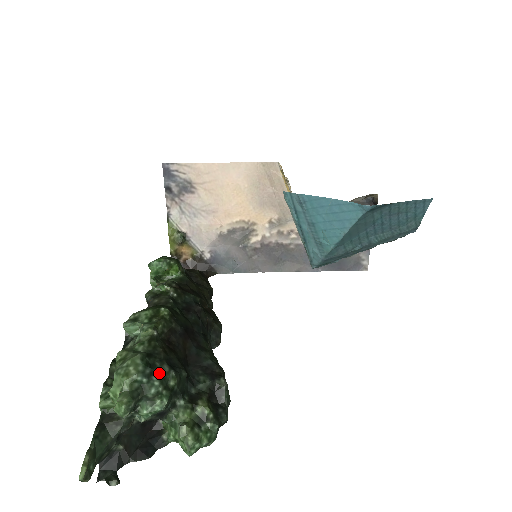
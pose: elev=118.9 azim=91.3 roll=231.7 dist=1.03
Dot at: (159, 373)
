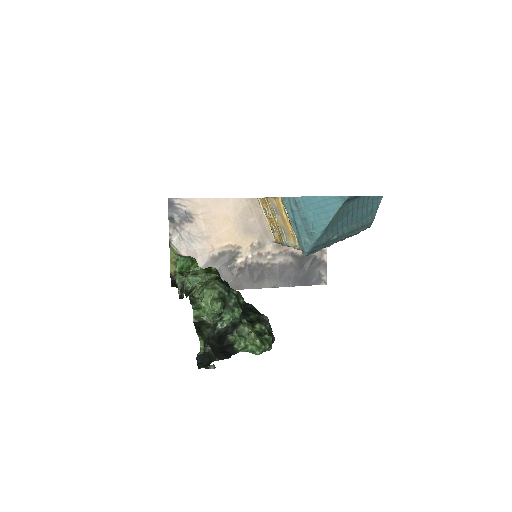
Dot at: (233, 292)
